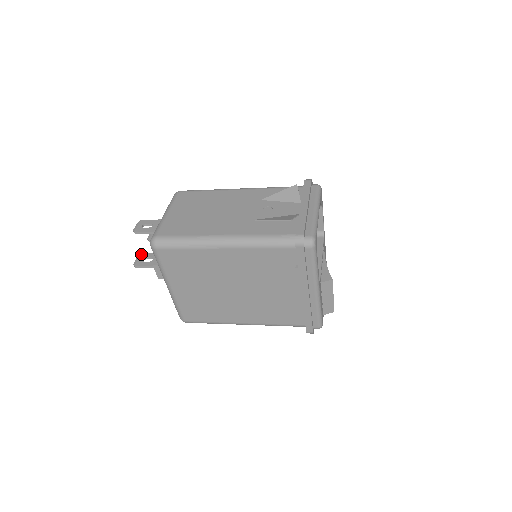
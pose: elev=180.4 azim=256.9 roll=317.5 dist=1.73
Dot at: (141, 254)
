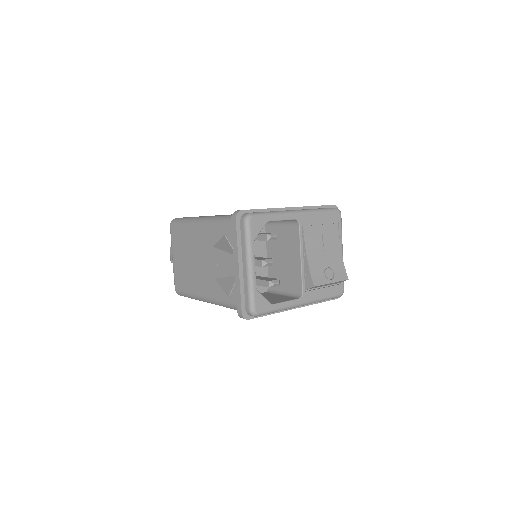
Dot at: occluded
